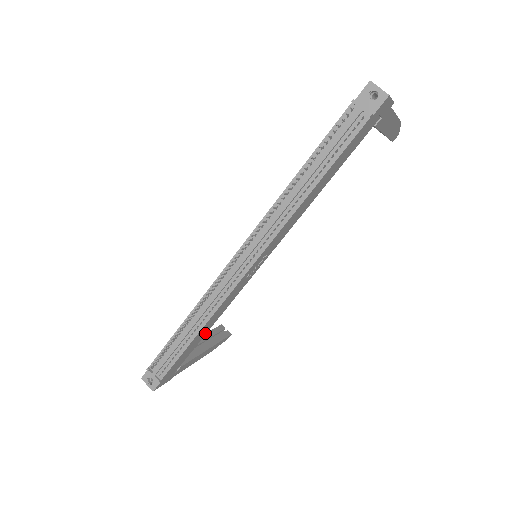
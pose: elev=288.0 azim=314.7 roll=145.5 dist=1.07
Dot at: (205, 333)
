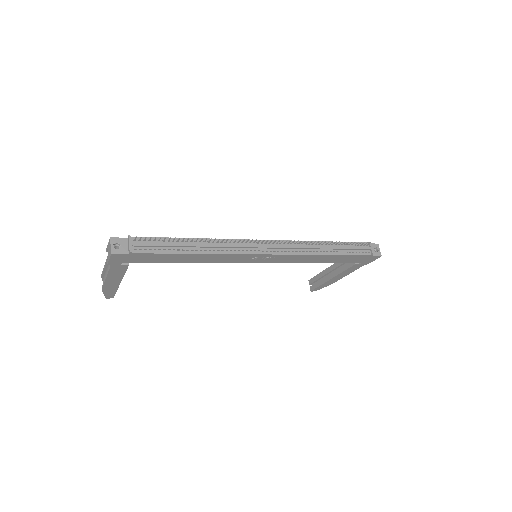
Dot at: (182, 261)
